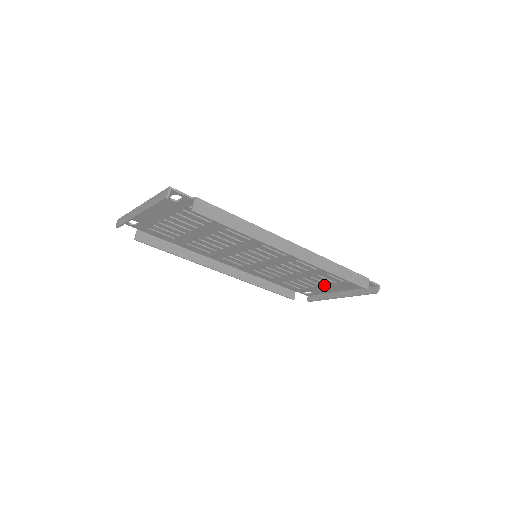
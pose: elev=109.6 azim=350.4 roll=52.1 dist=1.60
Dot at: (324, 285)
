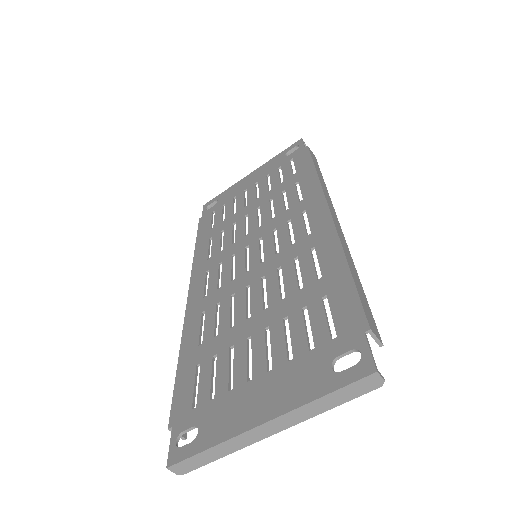
Dot at: (250, 189)
